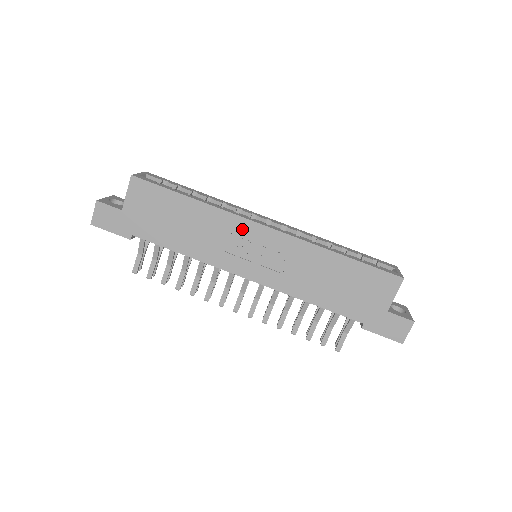
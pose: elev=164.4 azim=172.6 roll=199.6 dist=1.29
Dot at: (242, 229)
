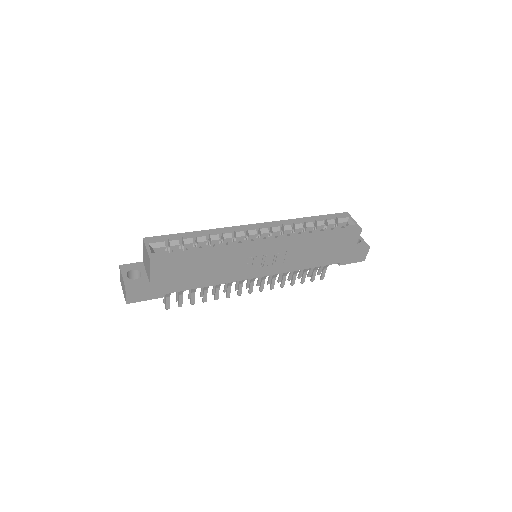
Dot at: (249, 253)
